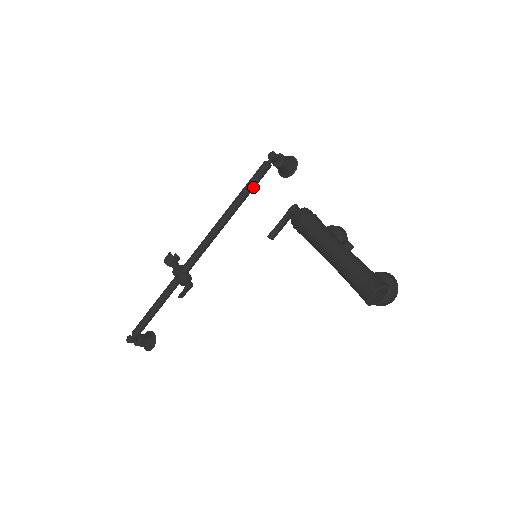
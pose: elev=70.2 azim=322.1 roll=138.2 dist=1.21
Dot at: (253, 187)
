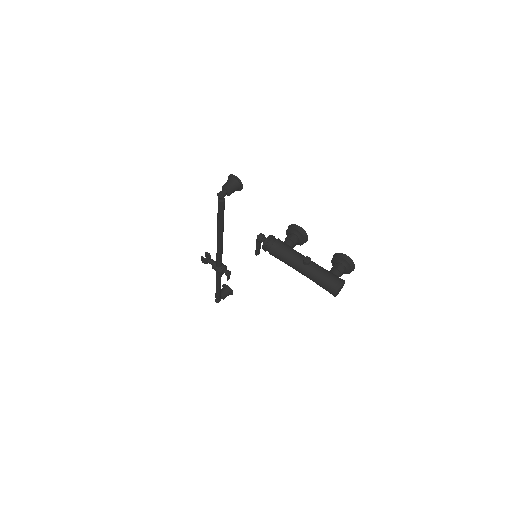
Dot at: (223, 216)
